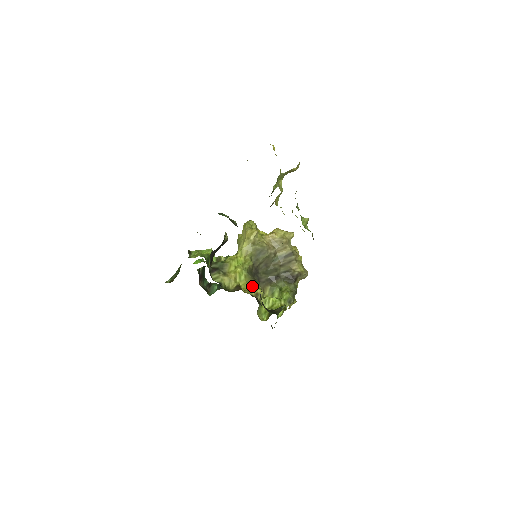
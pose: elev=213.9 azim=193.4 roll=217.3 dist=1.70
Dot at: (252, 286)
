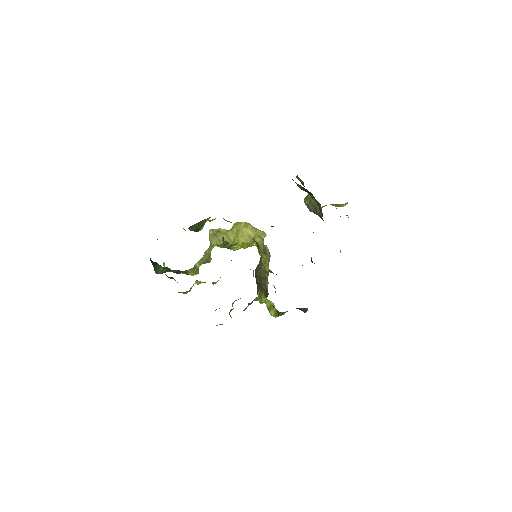
Dot at: (265, 279)
